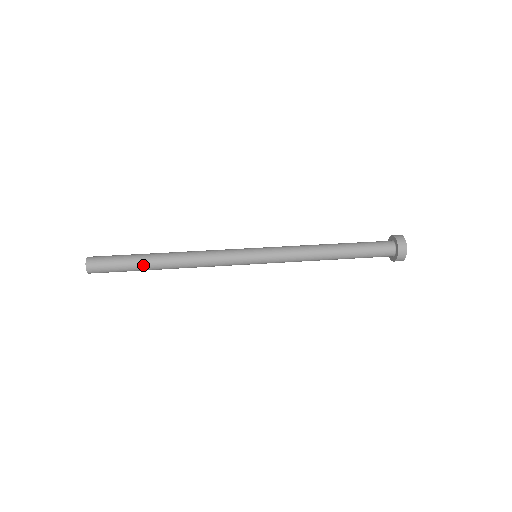
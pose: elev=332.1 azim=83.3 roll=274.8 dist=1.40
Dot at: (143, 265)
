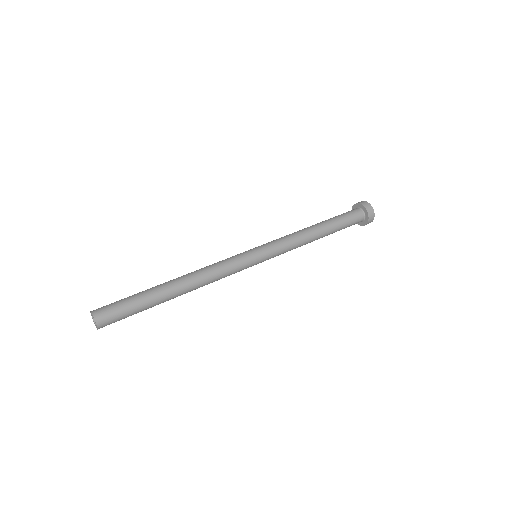
Dot at: (157, 301)
